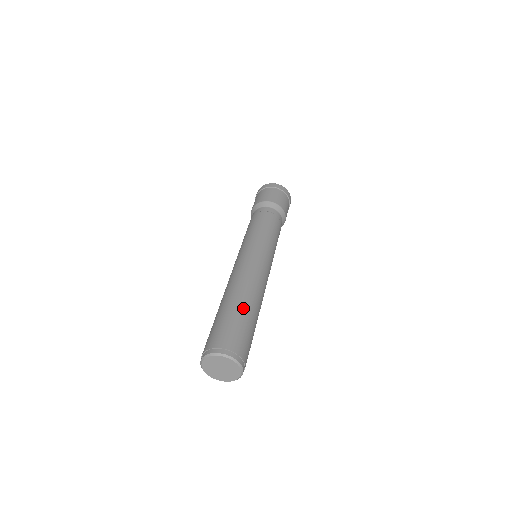
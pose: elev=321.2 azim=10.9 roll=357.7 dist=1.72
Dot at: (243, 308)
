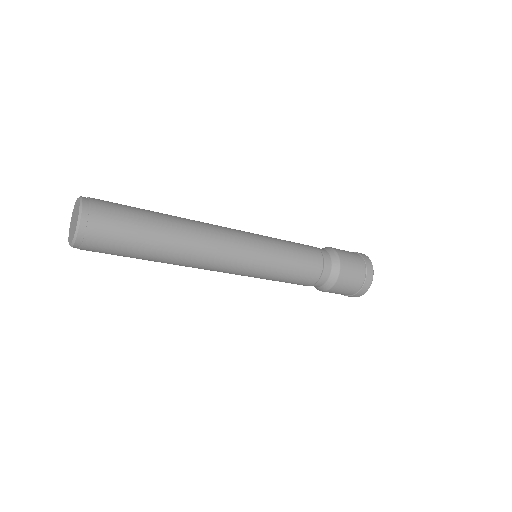
Dot at: occluded
